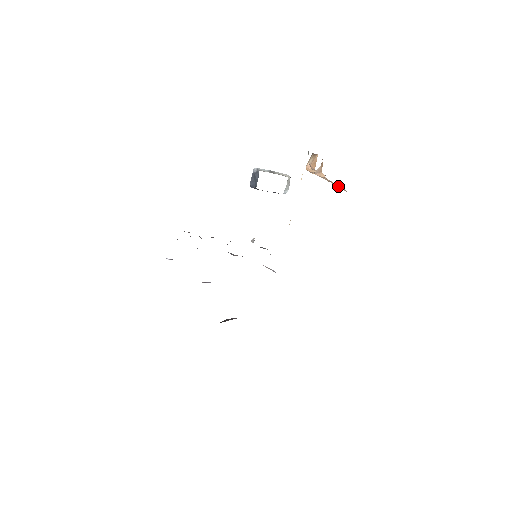
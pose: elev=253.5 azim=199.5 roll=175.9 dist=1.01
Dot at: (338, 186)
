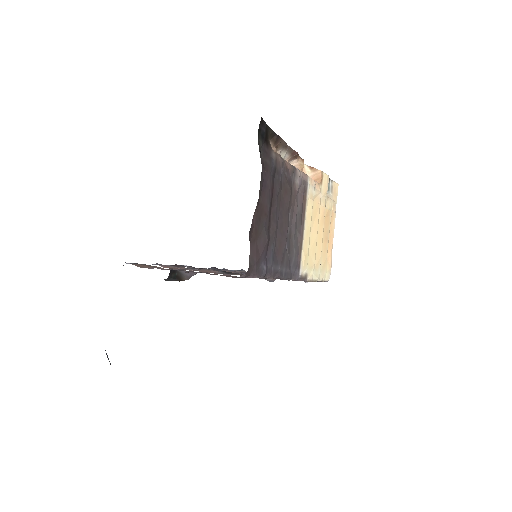
Dot at: occluded
